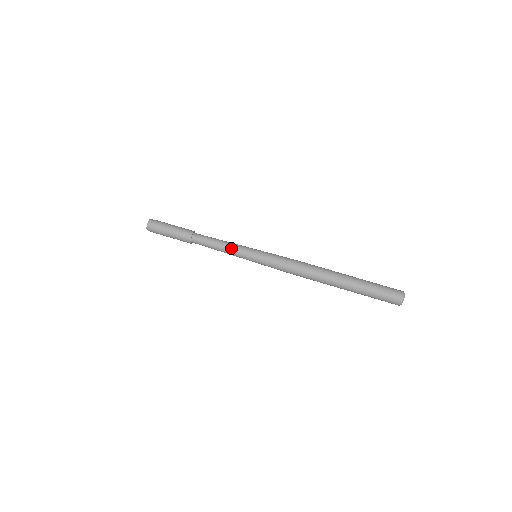
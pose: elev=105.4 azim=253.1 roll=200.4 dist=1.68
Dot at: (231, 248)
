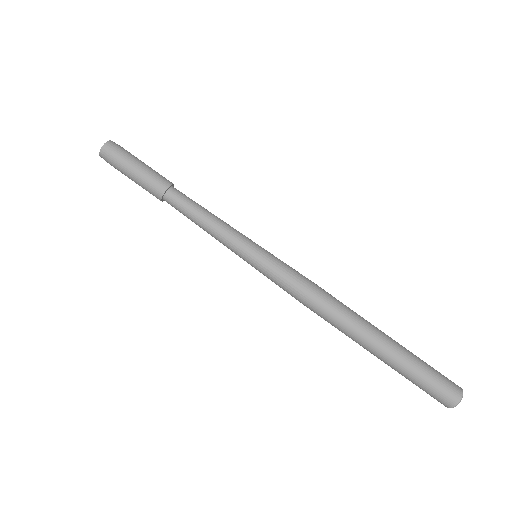
Dot at: (217, 238)
